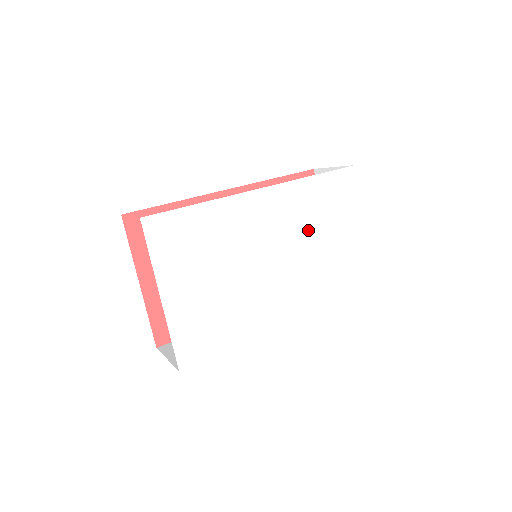
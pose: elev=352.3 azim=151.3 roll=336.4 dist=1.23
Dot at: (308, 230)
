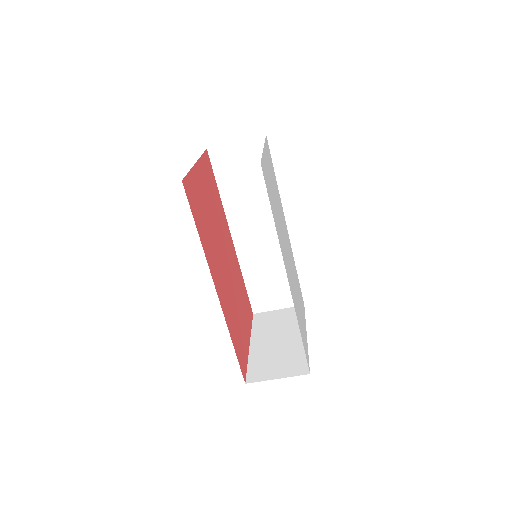
Dot at: (295, 278)
